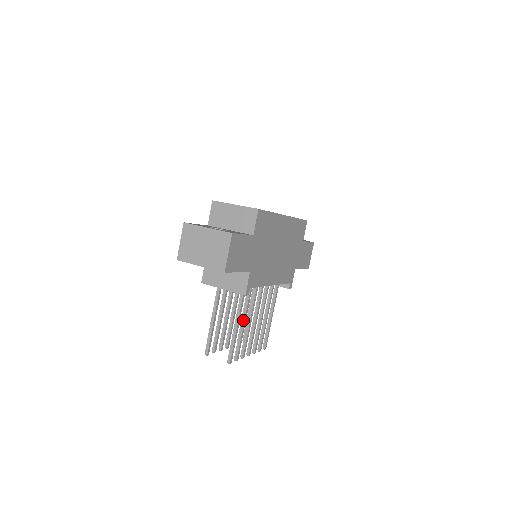
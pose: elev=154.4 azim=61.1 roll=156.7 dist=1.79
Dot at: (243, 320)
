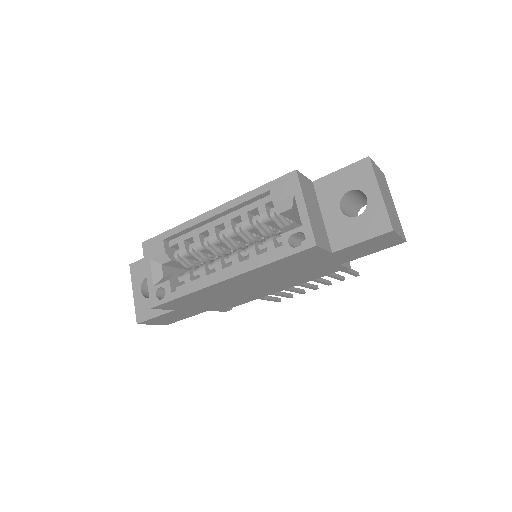
Dot at: occluded
